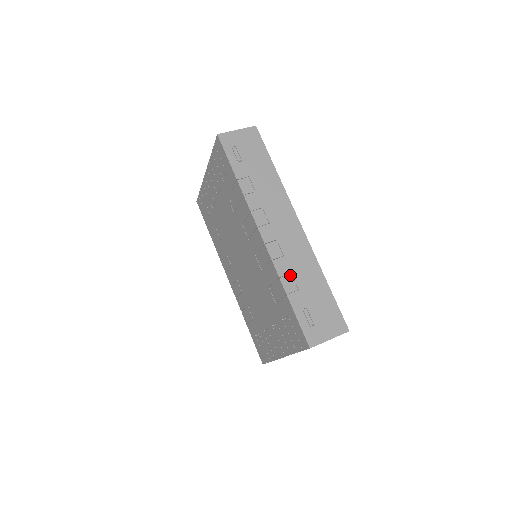
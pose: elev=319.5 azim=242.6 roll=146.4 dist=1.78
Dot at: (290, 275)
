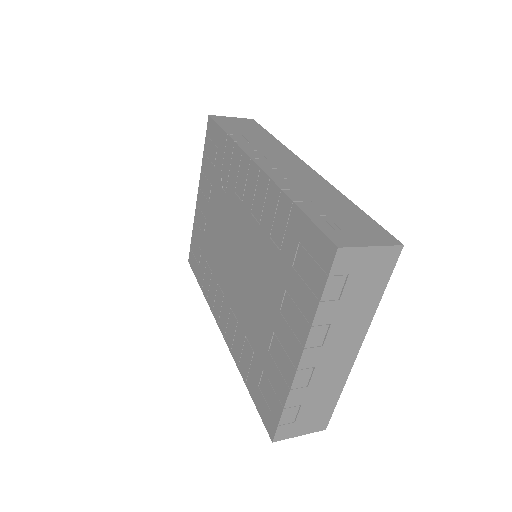
Dot at: (297, 190)
